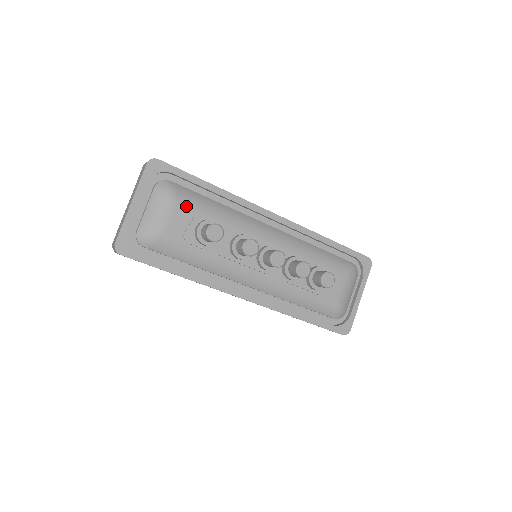
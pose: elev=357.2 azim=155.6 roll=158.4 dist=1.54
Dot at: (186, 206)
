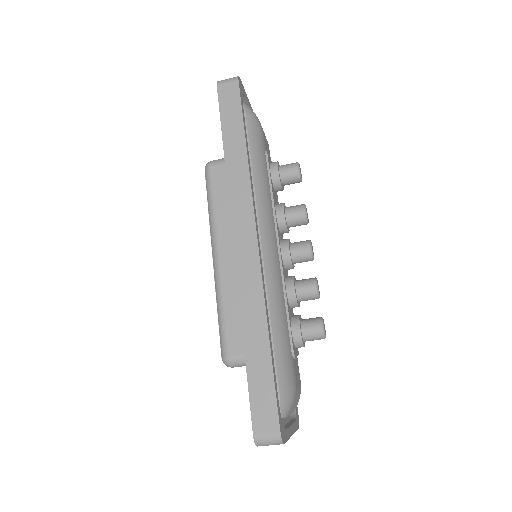
Dot at: (270, 157)
